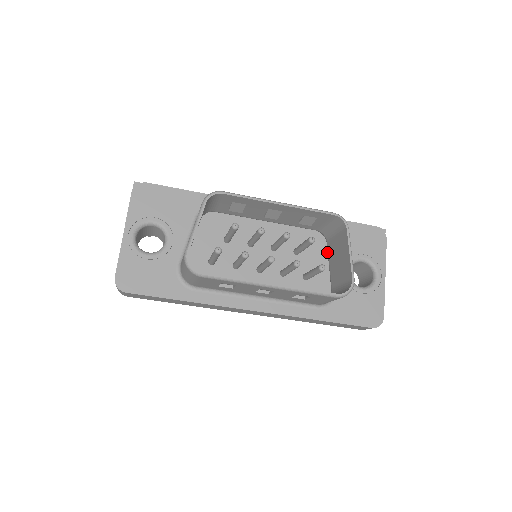
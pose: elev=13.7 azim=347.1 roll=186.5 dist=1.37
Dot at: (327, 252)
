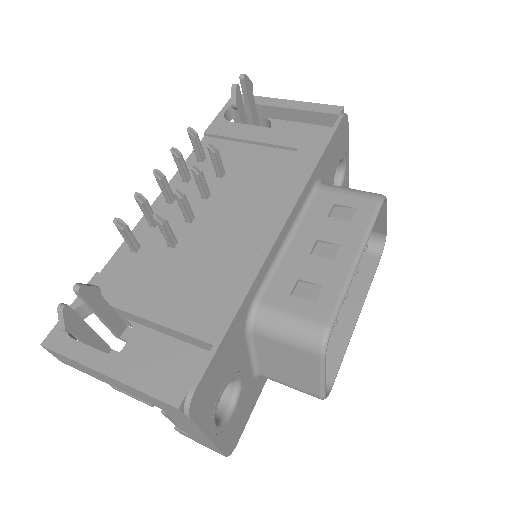
Dot at: occluded
